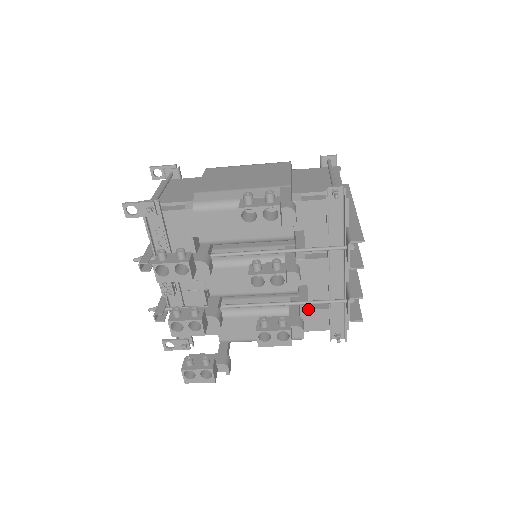
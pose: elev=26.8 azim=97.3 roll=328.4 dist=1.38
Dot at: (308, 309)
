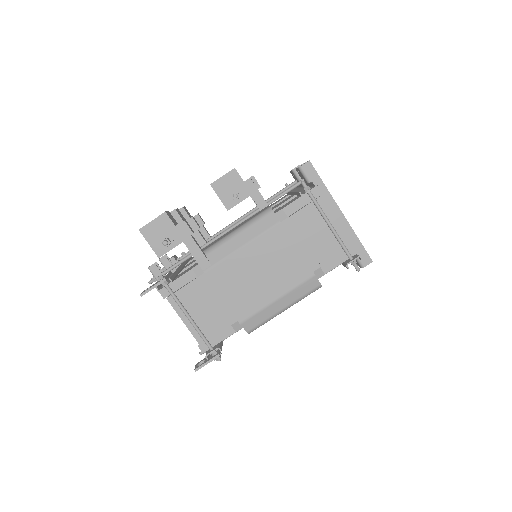
Dot at: occluded
